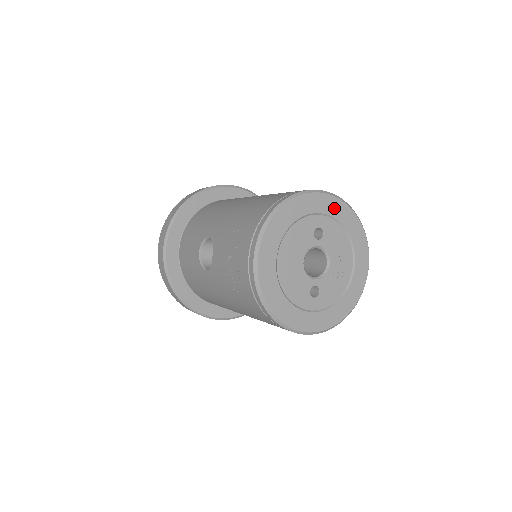
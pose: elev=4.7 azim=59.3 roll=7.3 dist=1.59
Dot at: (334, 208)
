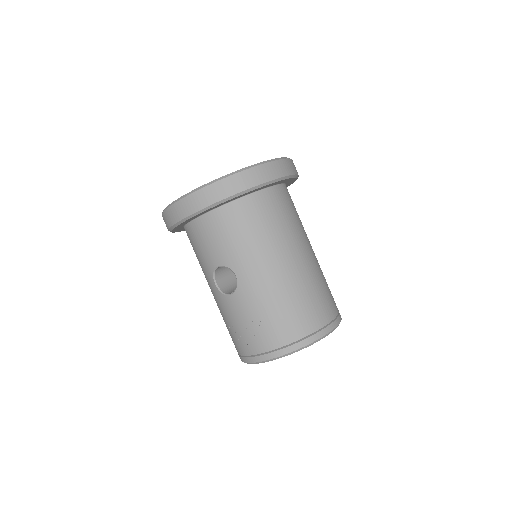
Dot at: occluded
